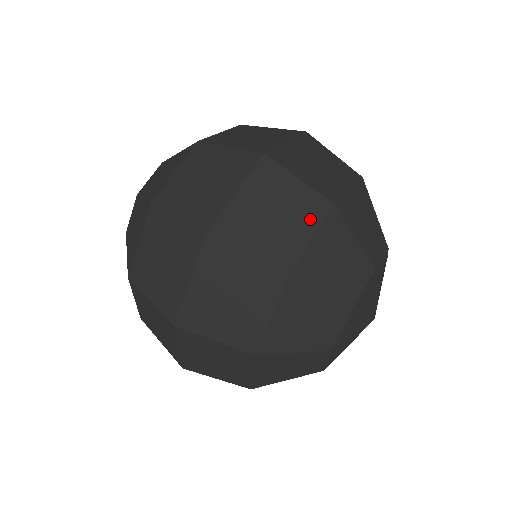
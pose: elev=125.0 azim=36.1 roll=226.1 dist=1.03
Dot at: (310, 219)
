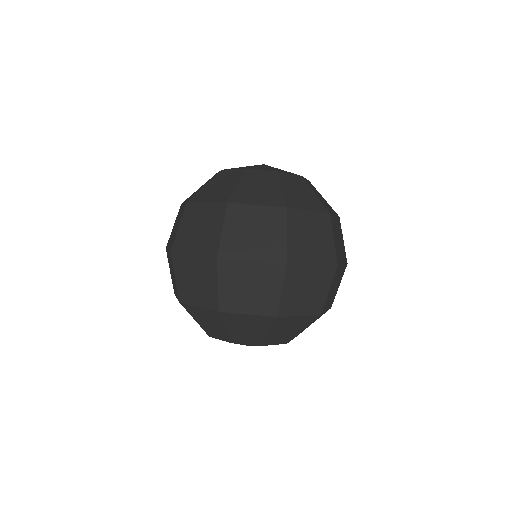
Dot at: (310, 309)
